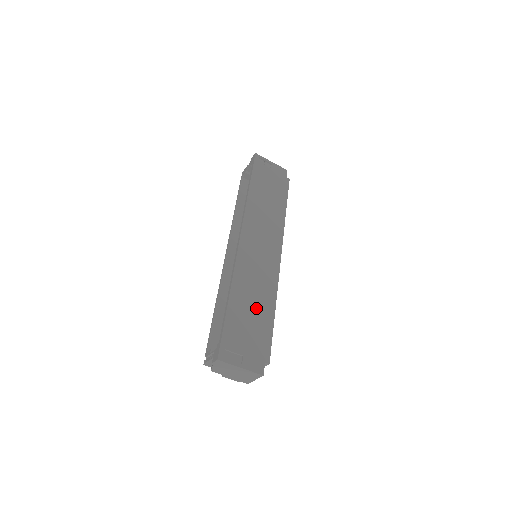
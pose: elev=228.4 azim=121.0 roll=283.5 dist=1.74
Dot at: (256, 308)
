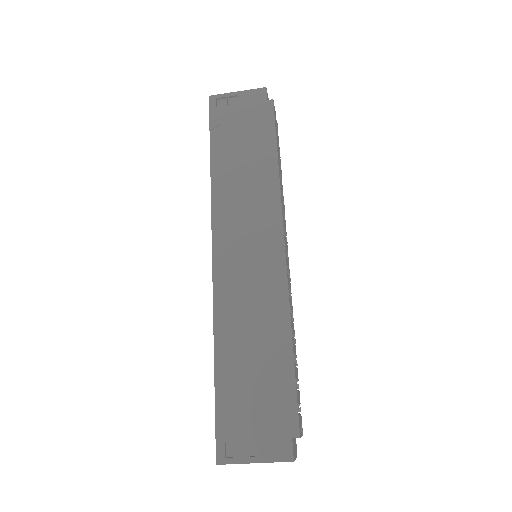
Dot at: (260, 354)
